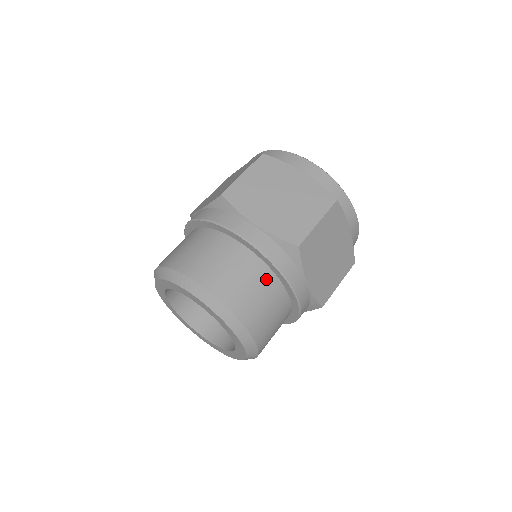
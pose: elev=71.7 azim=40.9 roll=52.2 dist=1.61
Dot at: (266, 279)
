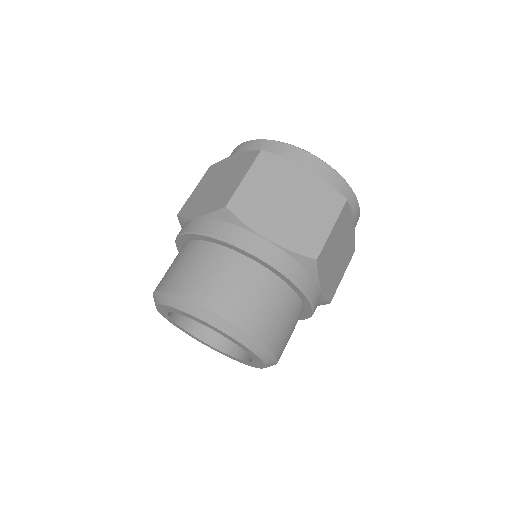
Dot at: occluded
